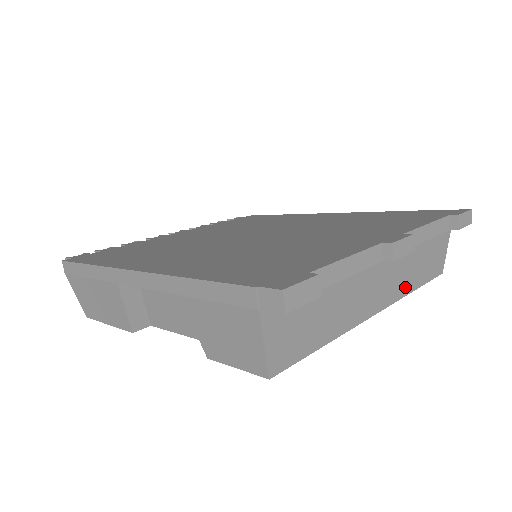
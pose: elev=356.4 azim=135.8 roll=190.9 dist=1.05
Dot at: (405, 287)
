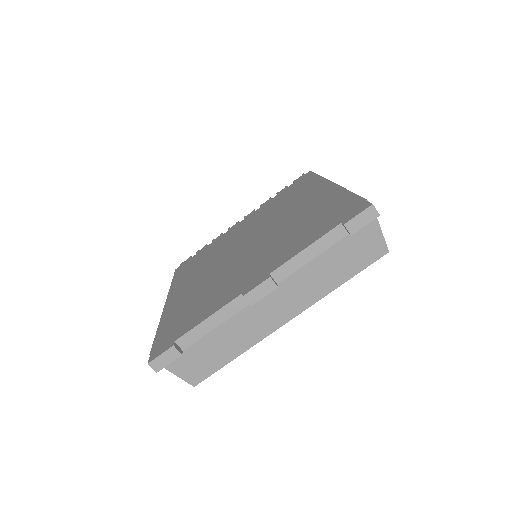
Dot at: (321, 290)
